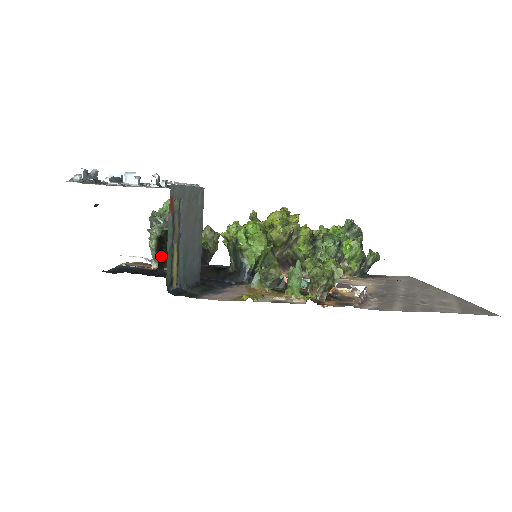
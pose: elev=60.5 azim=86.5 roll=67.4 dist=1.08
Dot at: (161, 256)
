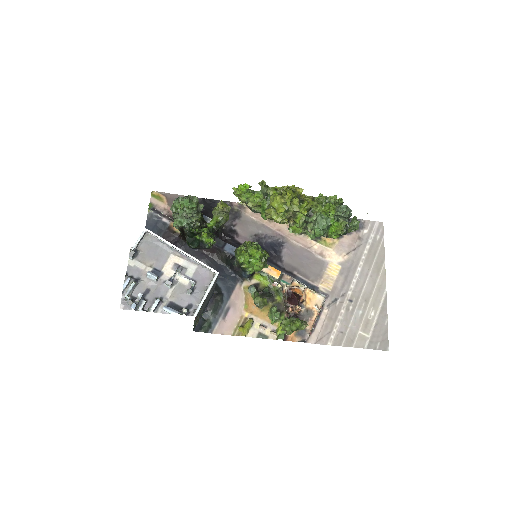
Dot at: (183, 235)
